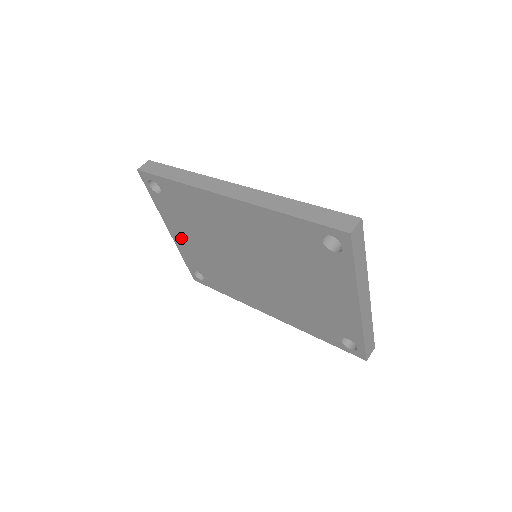
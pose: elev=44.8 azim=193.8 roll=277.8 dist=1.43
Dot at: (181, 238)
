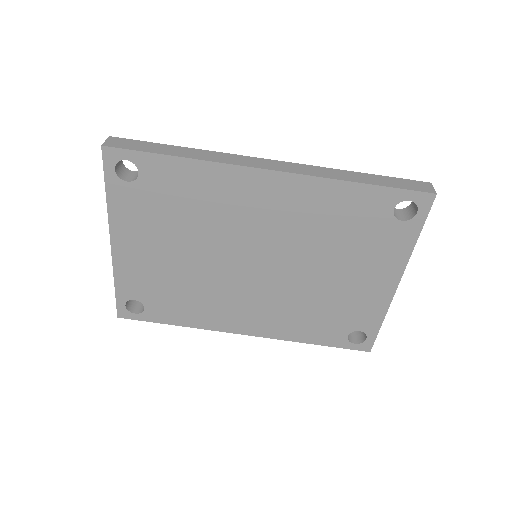
Dot at: (133, 250)
